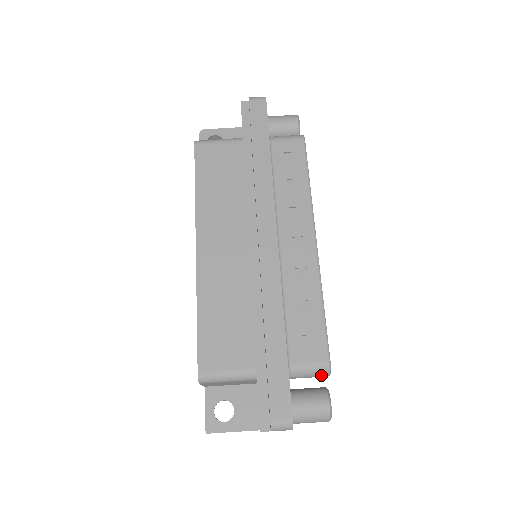
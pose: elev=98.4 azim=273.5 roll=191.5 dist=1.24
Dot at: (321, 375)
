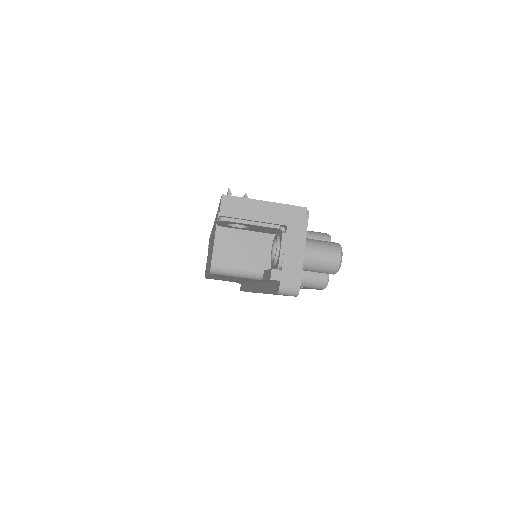
Dot at: occluded
